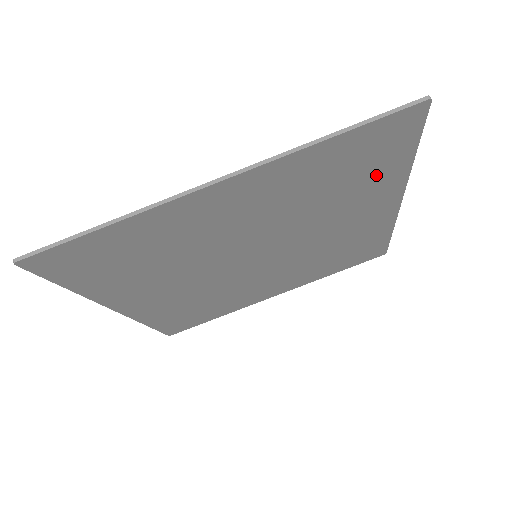
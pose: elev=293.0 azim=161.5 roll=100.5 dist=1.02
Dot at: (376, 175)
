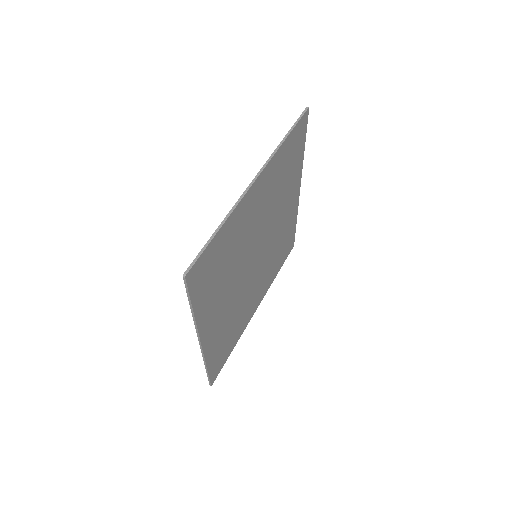
Dot at: (295, 166)
